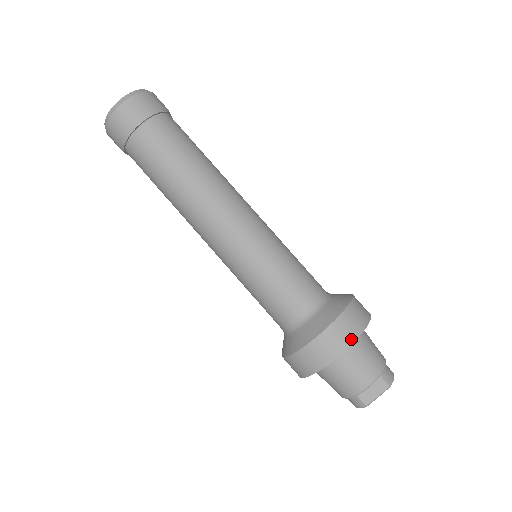
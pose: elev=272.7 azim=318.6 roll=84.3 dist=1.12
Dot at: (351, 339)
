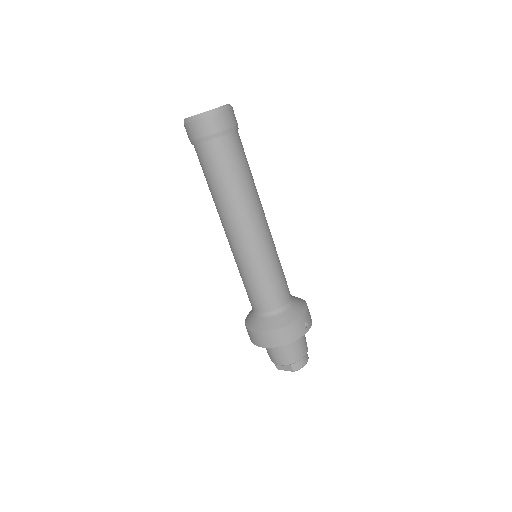
Dot at: (274, 345)
